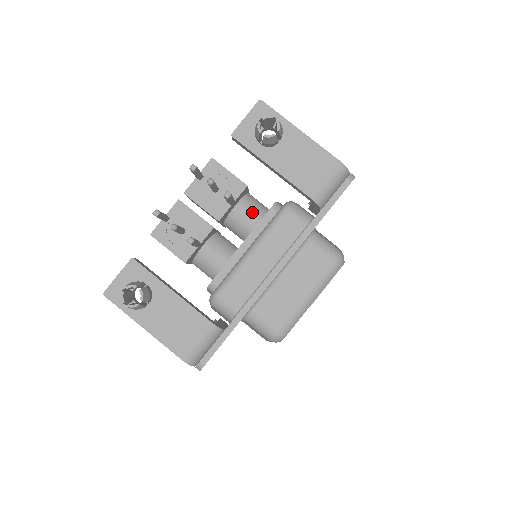
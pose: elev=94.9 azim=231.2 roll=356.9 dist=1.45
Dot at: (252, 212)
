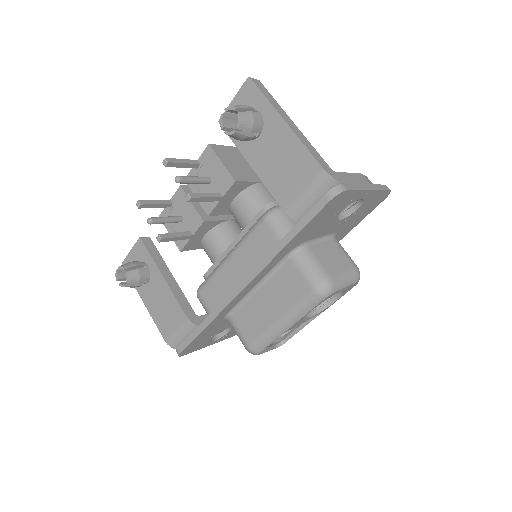
Dot at: (249, 209)
